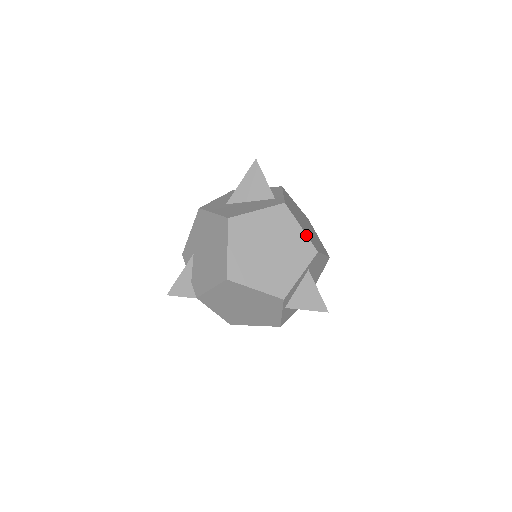
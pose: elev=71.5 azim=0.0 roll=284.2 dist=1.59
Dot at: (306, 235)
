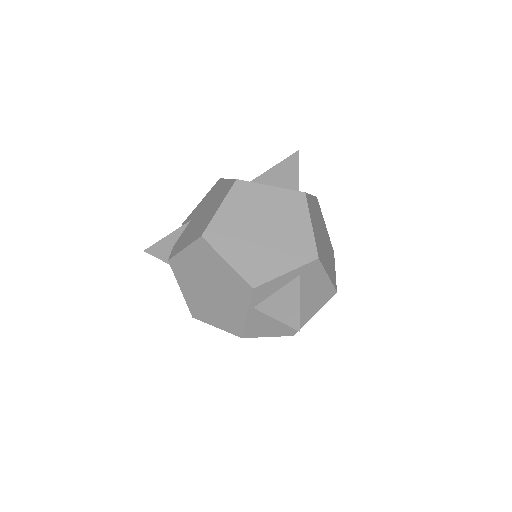
Dot at: (313, 234)
